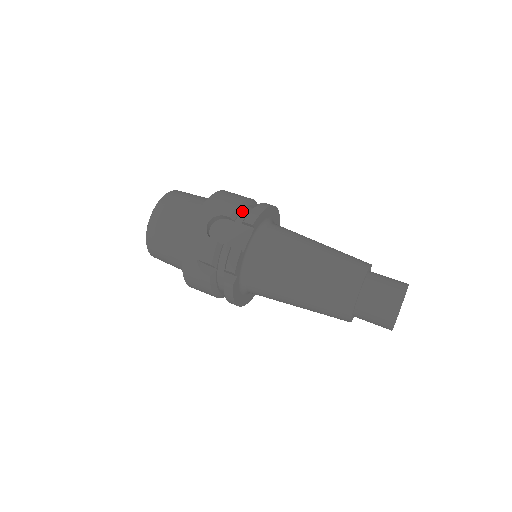
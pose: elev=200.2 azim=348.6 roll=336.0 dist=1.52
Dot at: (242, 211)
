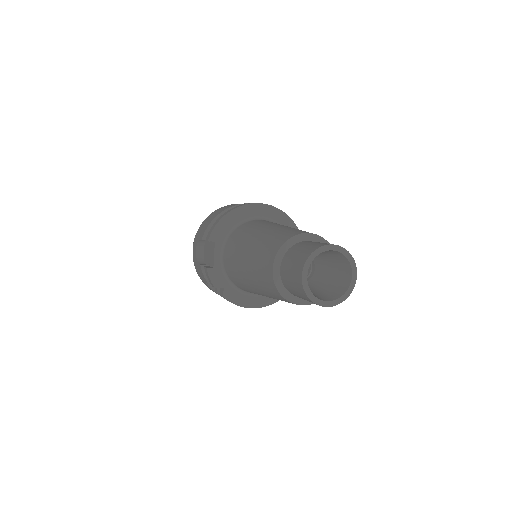
Dot at: occluded
